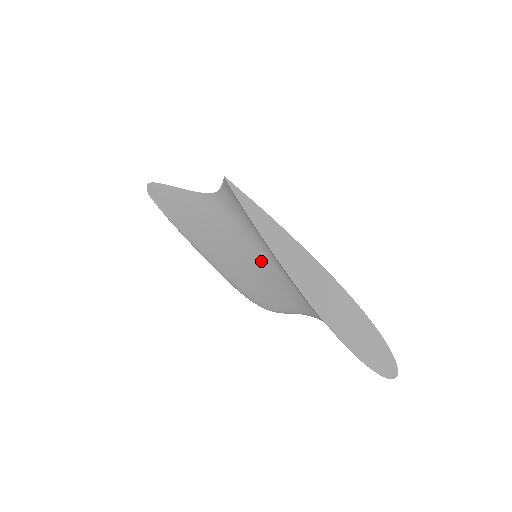
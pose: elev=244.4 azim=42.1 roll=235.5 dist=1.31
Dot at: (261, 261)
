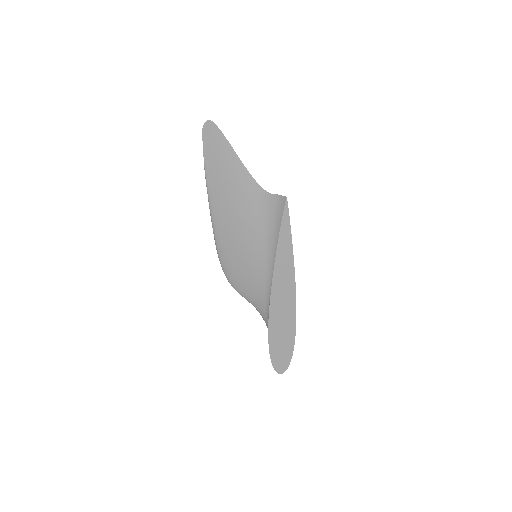
Dot at: (258, 265)
